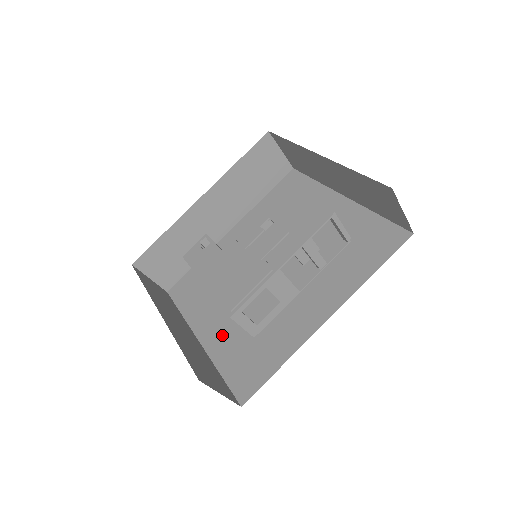
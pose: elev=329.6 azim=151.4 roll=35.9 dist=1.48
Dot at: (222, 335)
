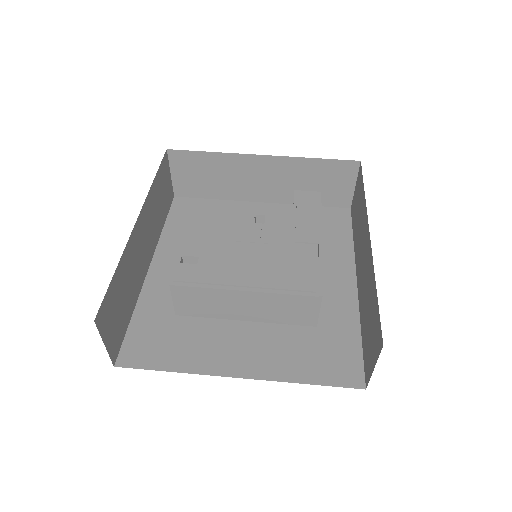
Dot at: (265, 354)
